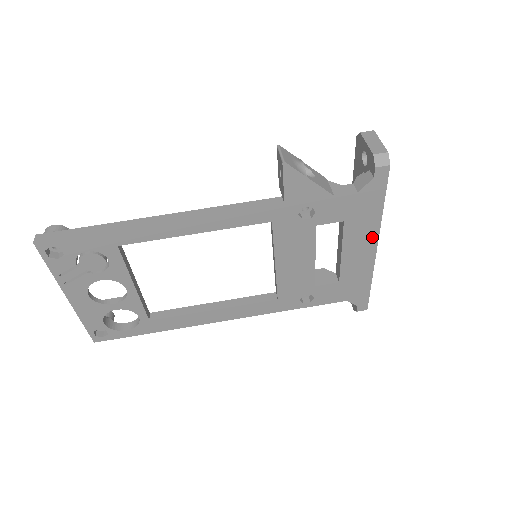
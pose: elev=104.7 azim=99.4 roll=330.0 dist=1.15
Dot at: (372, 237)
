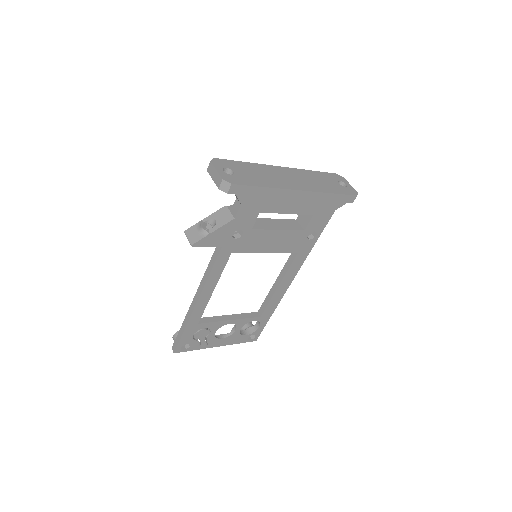
Dot at: (287, 194)
